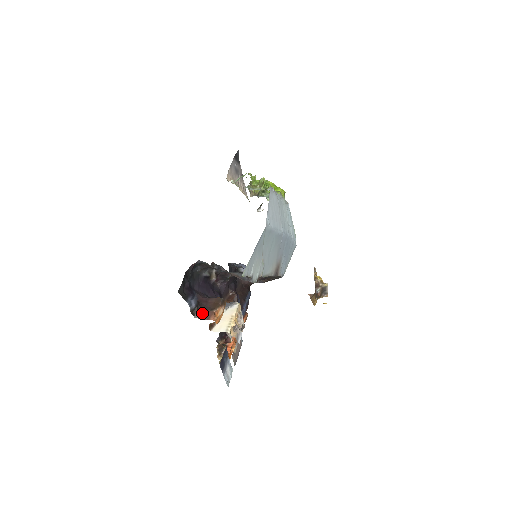
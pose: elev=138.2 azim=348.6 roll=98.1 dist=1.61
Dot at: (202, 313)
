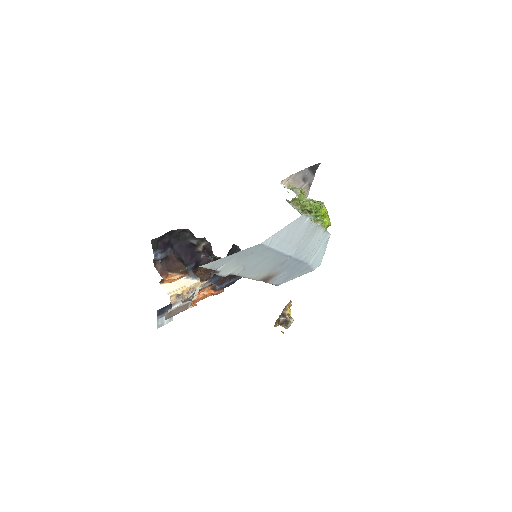
Dot at: (161, 267)
